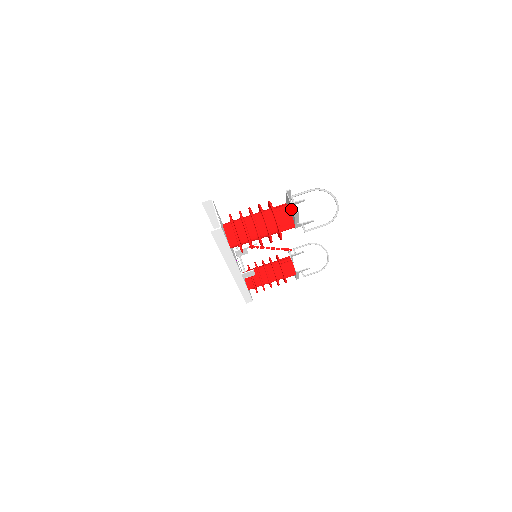
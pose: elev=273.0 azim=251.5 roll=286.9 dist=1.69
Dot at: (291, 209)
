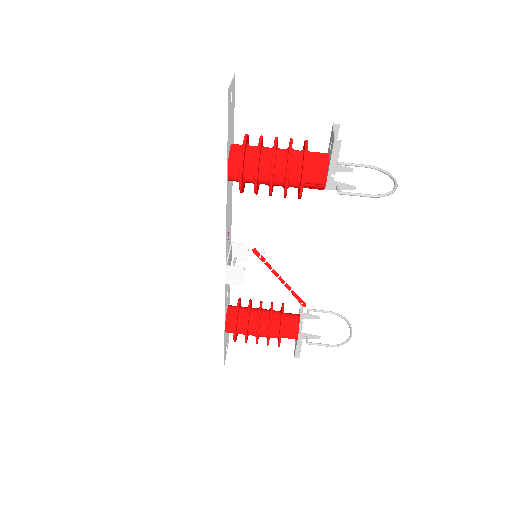
Dot at: (331, 145)
